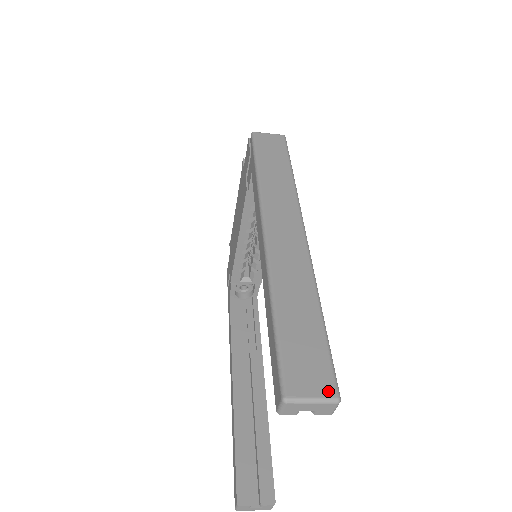
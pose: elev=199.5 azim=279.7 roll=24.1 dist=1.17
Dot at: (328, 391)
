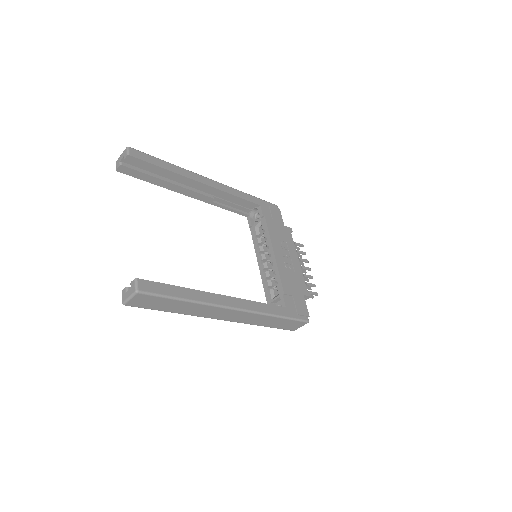
Dot at: occluded
